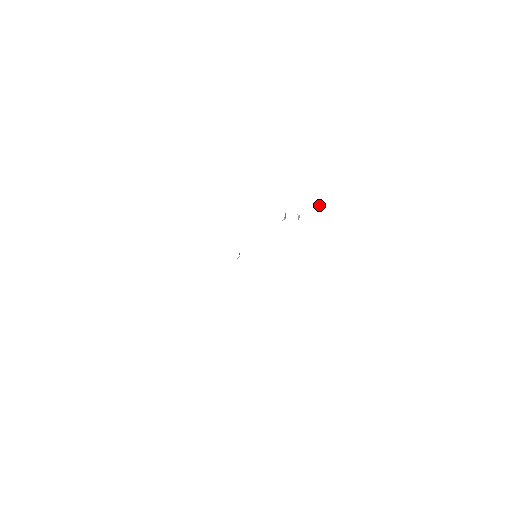
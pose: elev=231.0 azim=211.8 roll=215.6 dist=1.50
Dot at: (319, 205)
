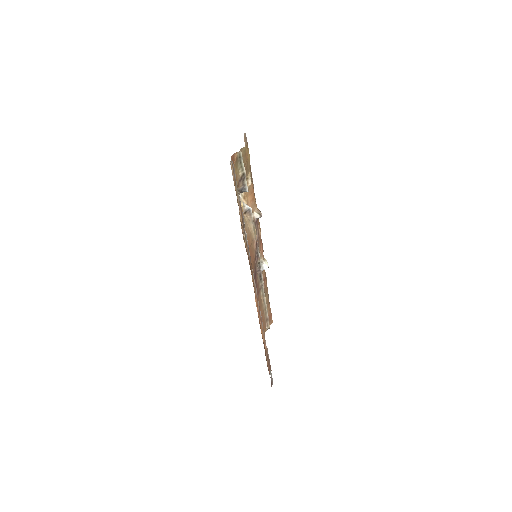
Dot at: (244, 189)
